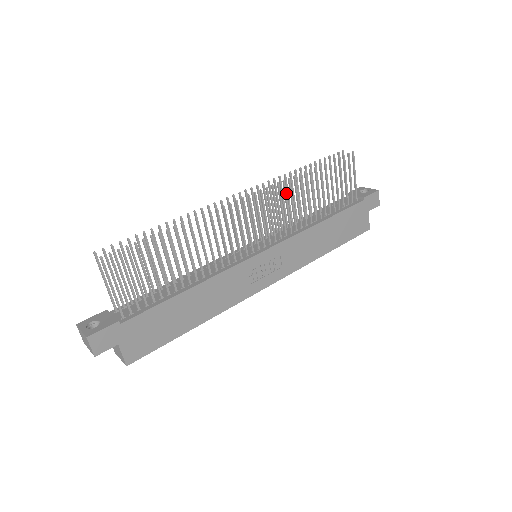
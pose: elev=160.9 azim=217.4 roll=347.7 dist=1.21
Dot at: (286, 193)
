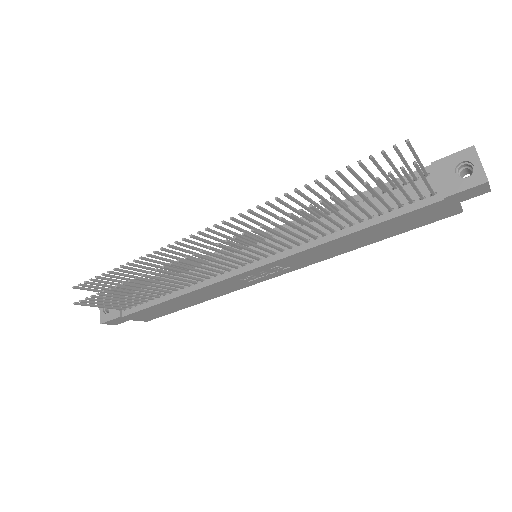
Dot at: (271, 231)
